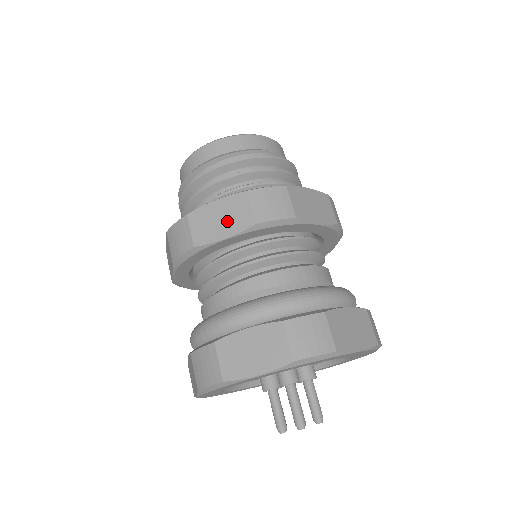
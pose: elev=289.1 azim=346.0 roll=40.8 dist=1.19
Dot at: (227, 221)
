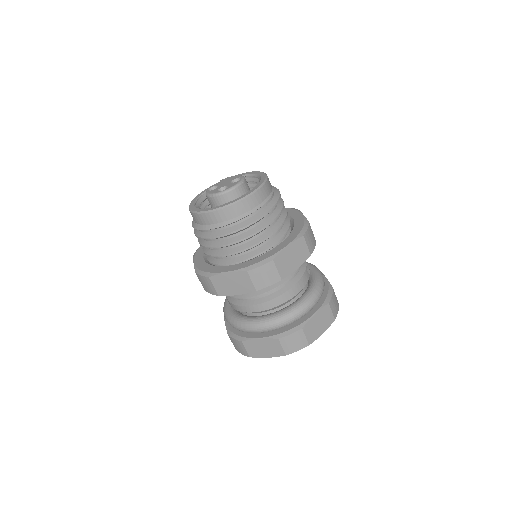
Dot at: (237, 286)
